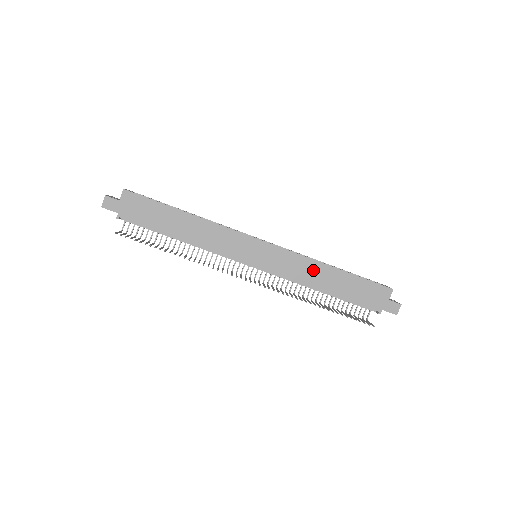
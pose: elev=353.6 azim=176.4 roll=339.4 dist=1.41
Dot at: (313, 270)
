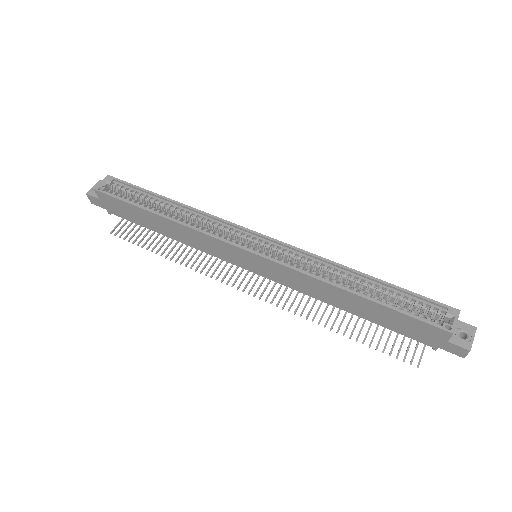
Dot at: (323, 289)
